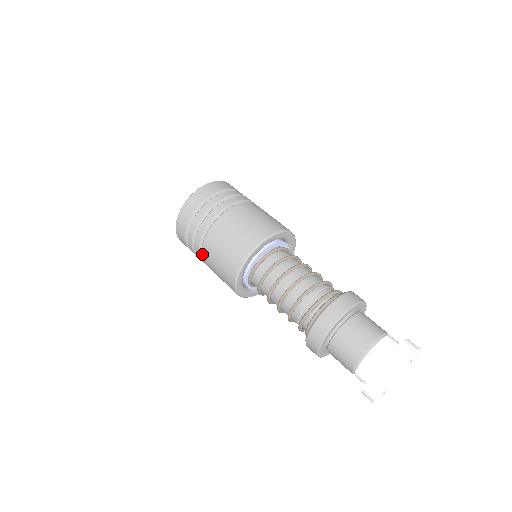
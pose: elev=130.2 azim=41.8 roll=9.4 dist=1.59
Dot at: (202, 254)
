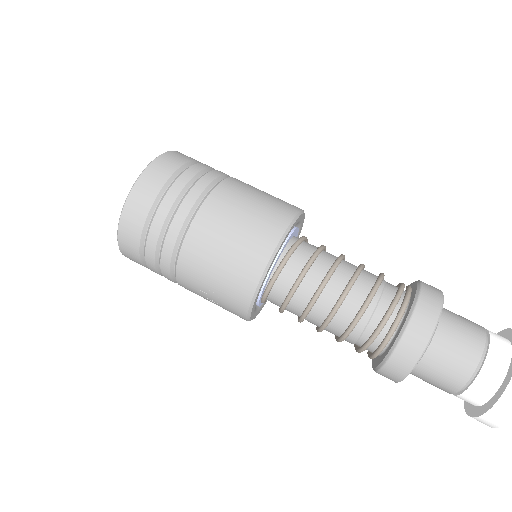
Dot at: (178, 282)
